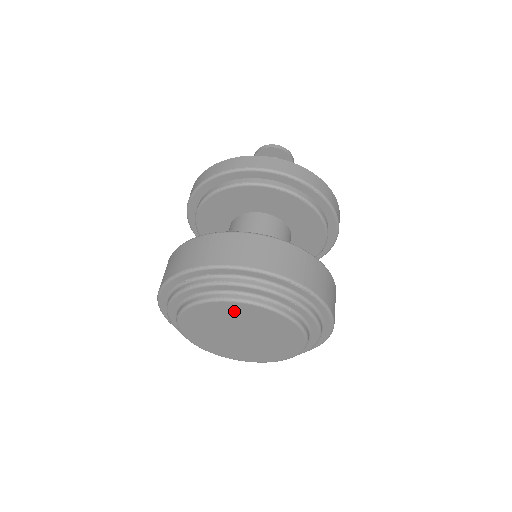
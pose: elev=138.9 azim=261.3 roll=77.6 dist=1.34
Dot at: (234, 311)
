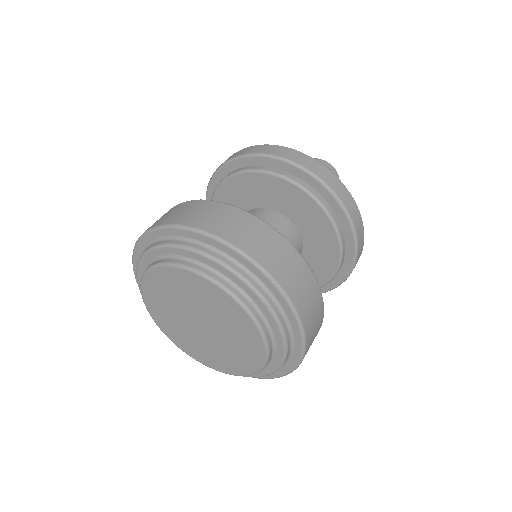
Dot at: (197, 288)
